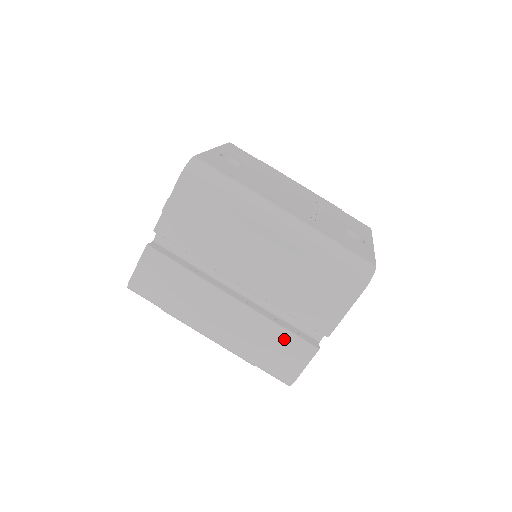
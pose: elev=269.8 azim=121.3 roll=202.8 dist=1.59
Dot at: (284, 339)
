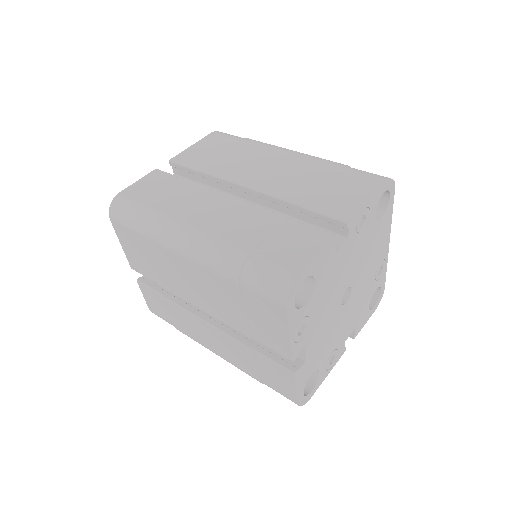
Dot at: (289, 228)
